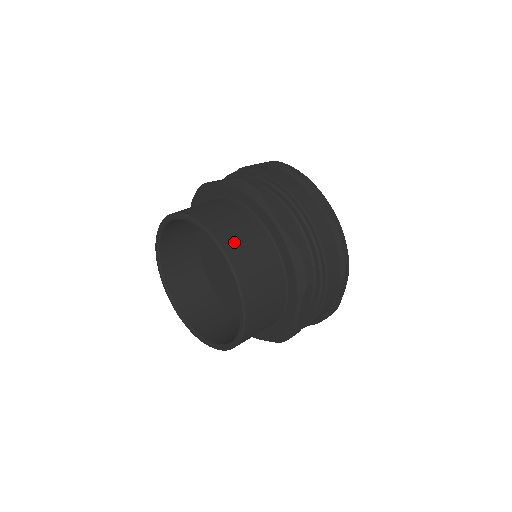
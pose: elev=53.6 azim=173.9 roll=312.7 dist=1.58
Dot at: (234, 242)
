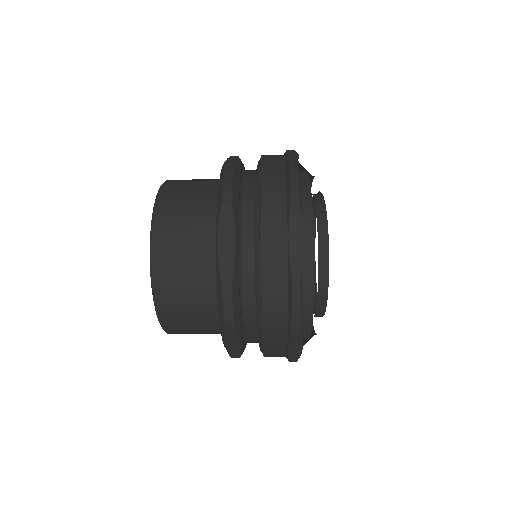
Dot at: (180, 181)
